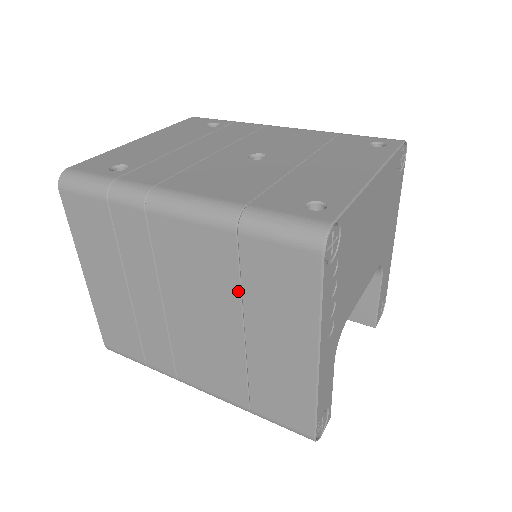
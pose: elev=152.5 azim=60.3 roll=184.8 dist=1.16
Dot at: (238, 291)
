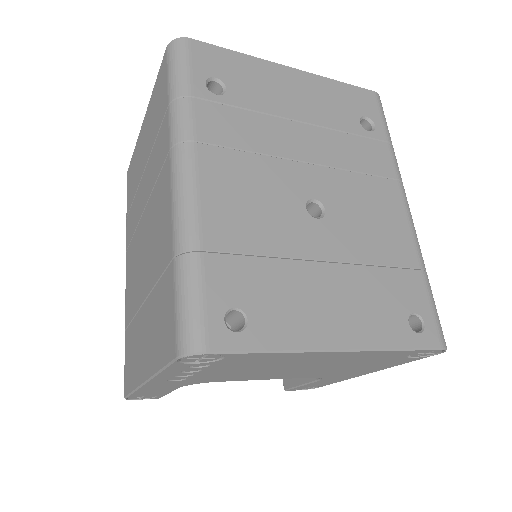
Dot at: (155, 281)
